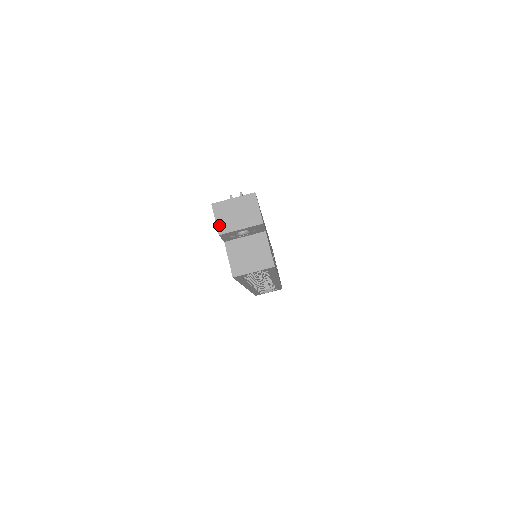
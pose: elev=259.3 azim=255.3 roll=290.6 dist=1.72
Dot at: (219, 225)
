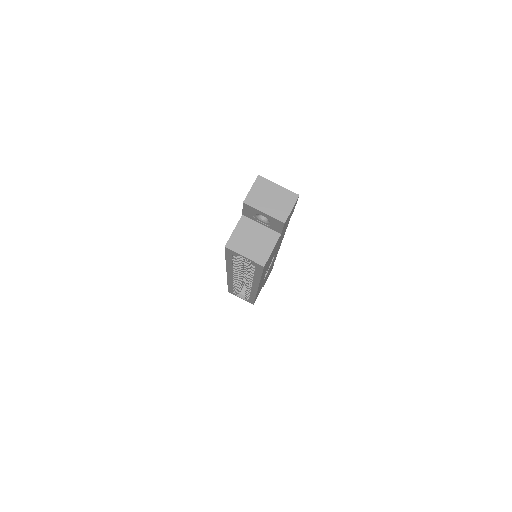
Dot at: (250, 195)
